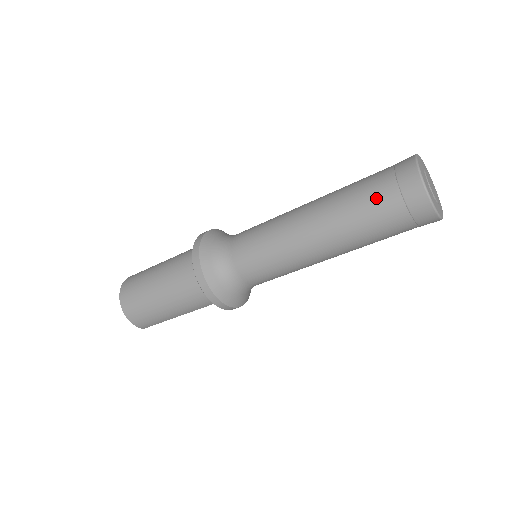
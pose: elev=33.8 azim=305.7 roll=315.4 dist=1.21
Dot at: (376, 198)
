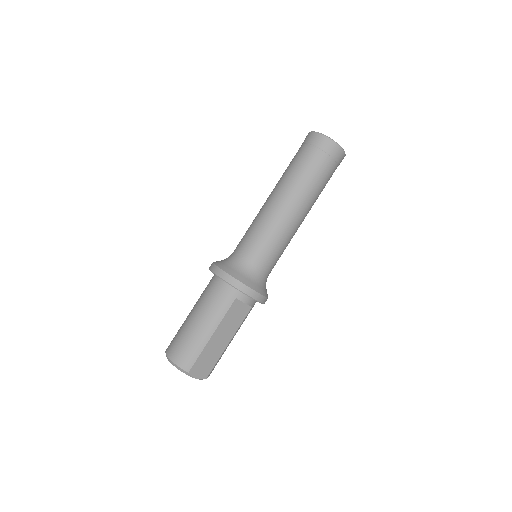
Dot at: (296, 156)
